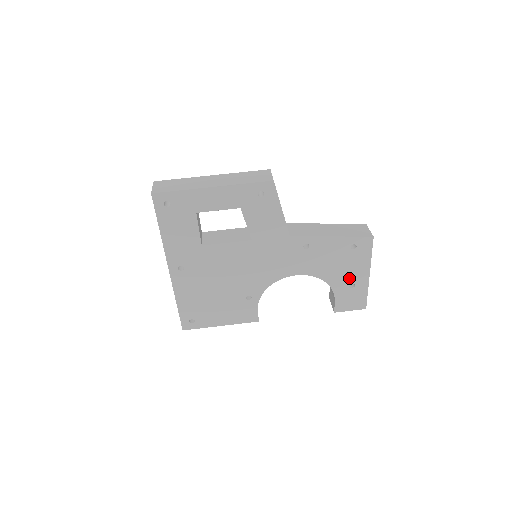
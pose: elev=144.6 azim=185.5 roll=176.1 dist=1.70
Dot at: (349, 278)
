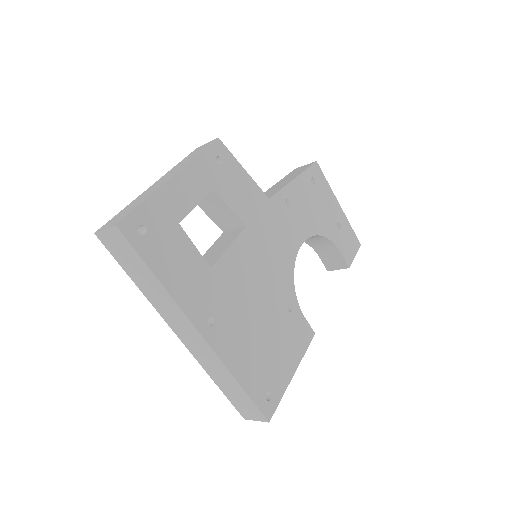
Dot at: (332, 219)
